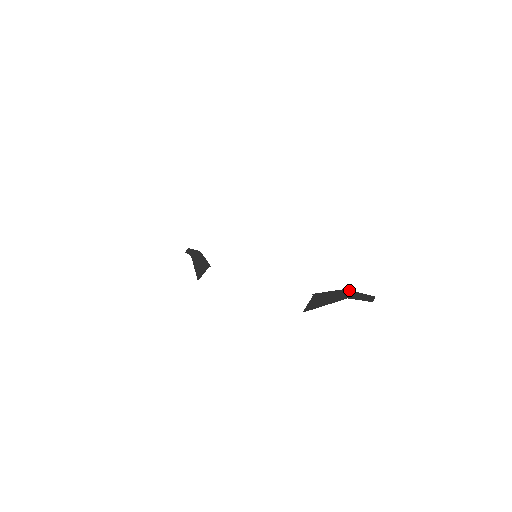
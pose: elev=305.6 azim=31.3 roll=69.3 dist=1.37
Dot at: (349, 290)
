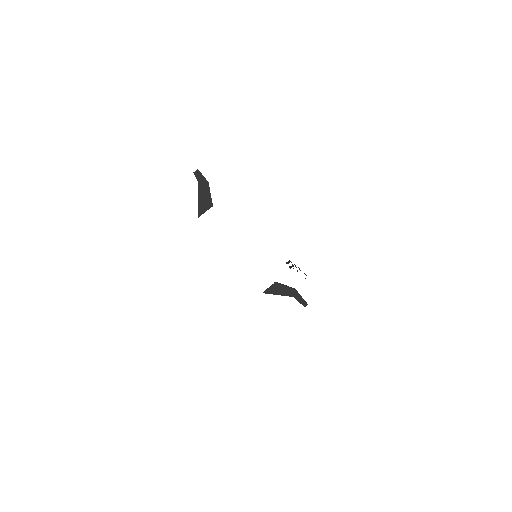
Dot at: occluded
